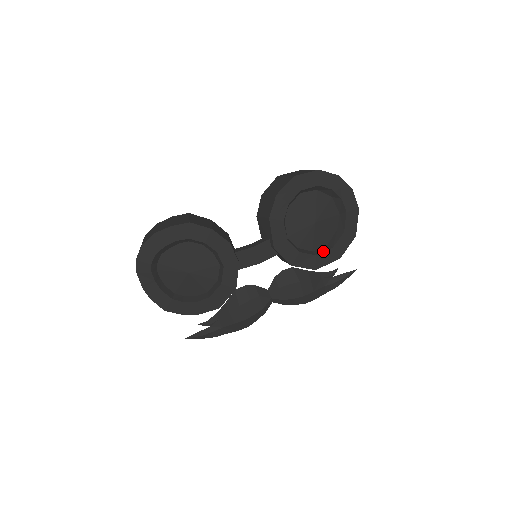
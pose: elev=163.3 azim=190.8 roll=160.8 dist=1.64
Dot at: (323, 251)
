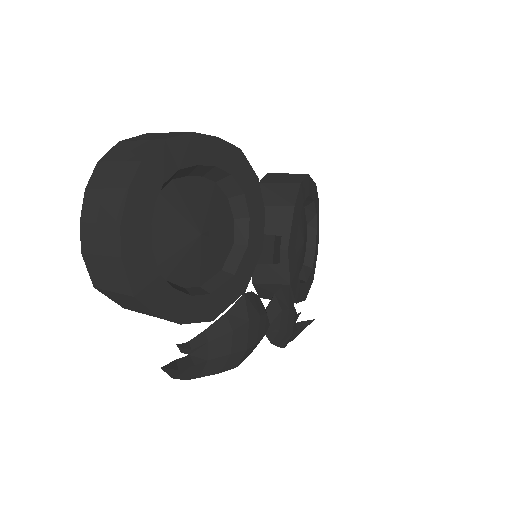
Dot at: (303, 282)
